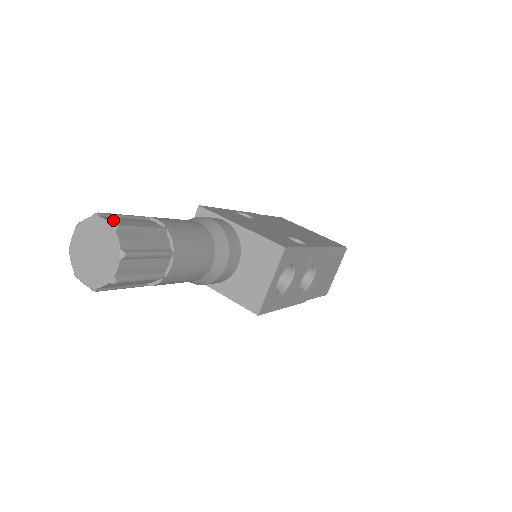
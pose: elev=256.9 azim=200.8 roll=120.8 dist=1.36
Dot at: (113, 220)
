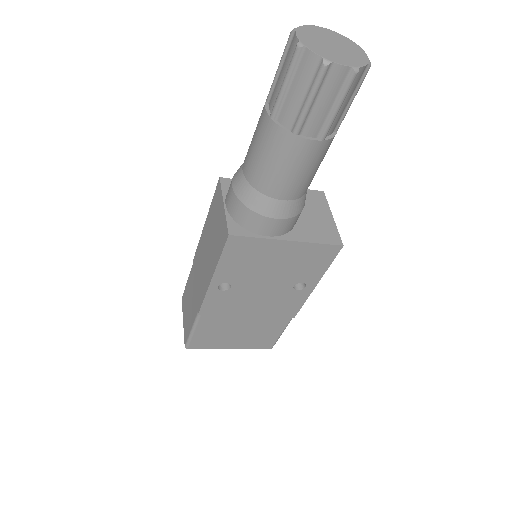
Dot at: occluded
